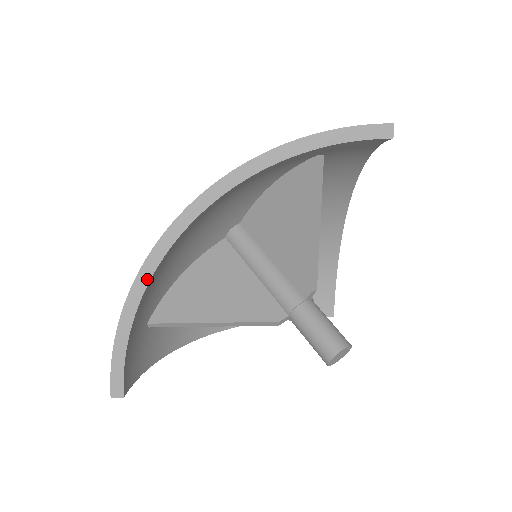
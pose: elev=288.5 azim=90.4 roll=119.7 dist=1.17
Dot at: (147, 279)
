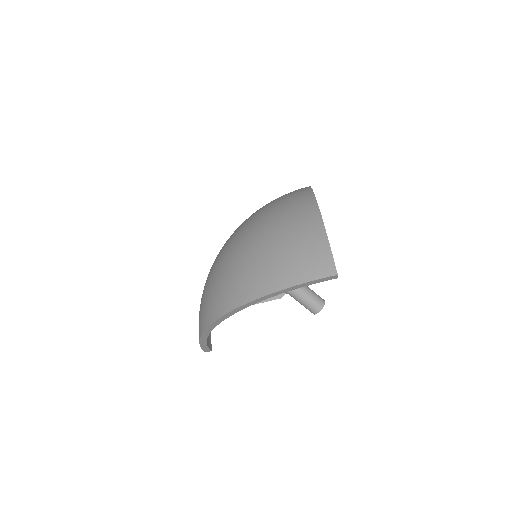
Dot at: (208, 333)
